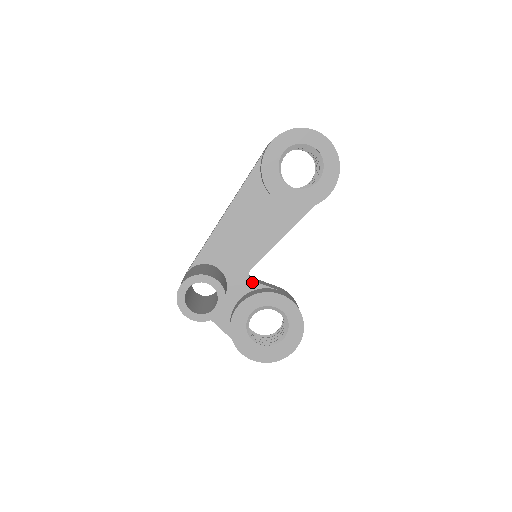
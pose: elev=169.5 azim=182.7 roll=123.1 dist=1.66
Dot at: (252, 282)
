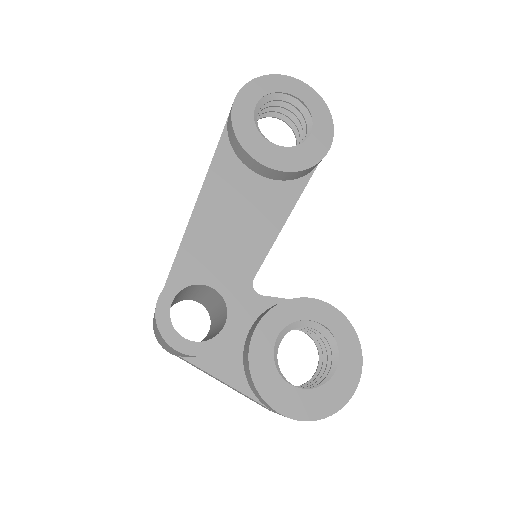
Dot at: (260, 298)
